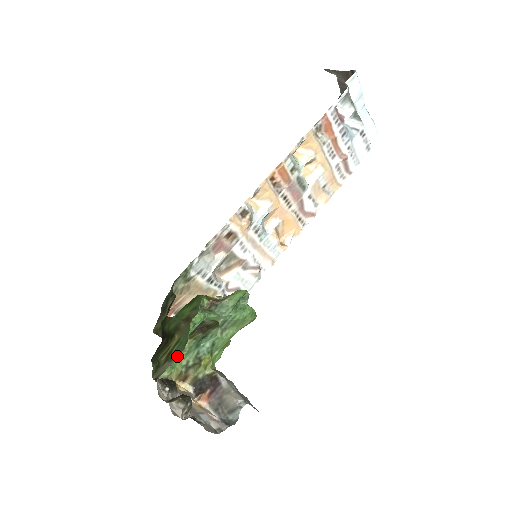
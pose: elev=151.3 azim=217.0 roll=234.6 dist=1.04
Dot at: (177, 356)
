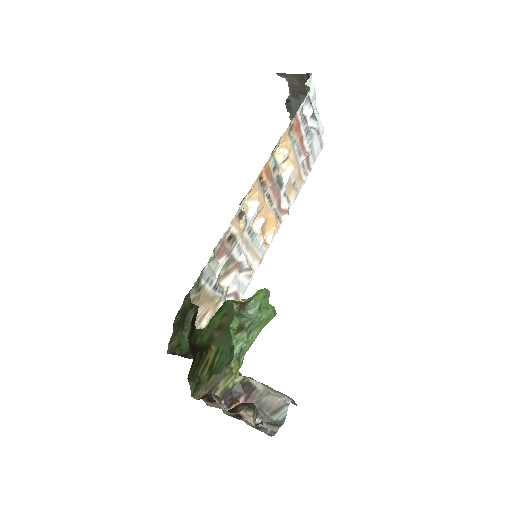
Dot at: (227, 365)
